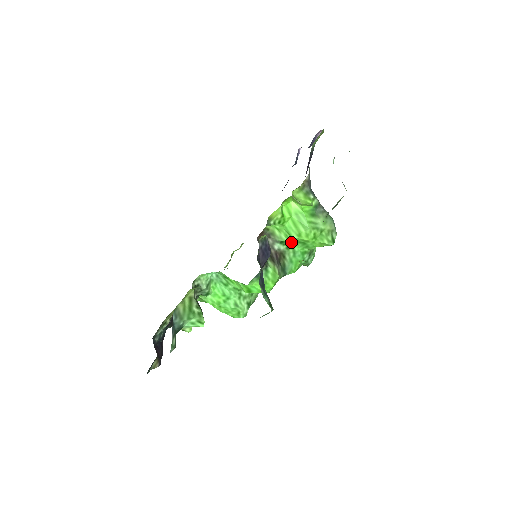
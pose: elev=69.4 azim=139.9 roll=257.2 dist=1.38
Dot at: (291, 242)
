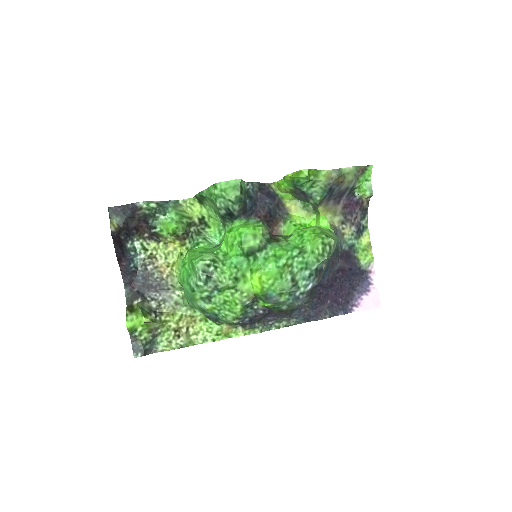
Dot at: (292, 238)
